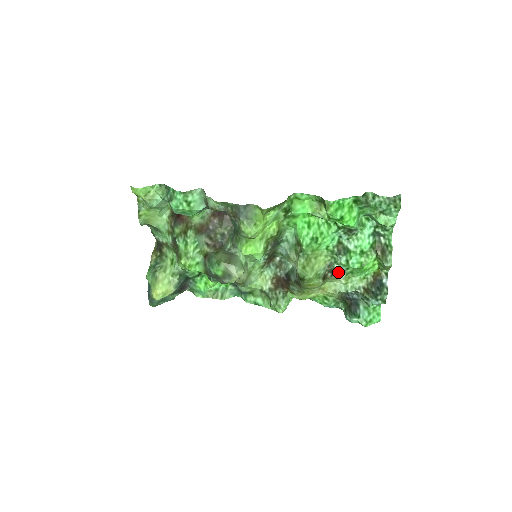
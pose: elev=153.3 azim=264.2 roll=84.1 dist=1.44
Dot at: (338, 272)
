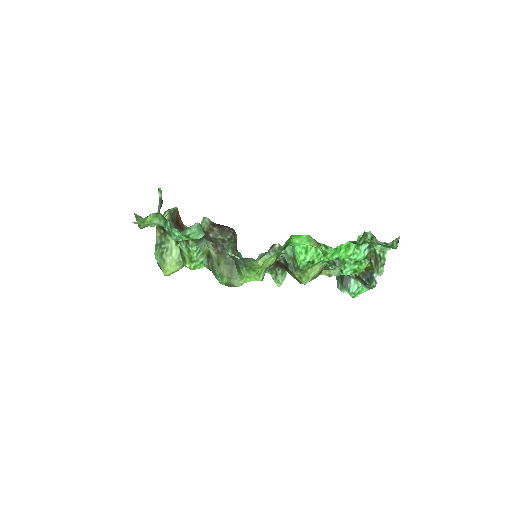
Dot at: occluded
